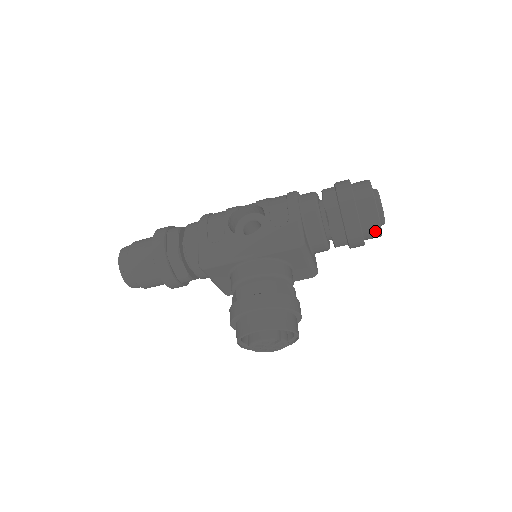
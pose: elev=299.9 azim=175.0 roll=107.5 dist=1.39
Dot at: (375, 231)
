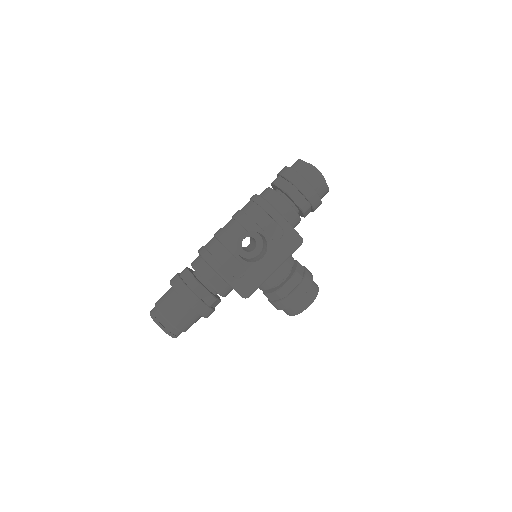
Dot at: (324, 195)
